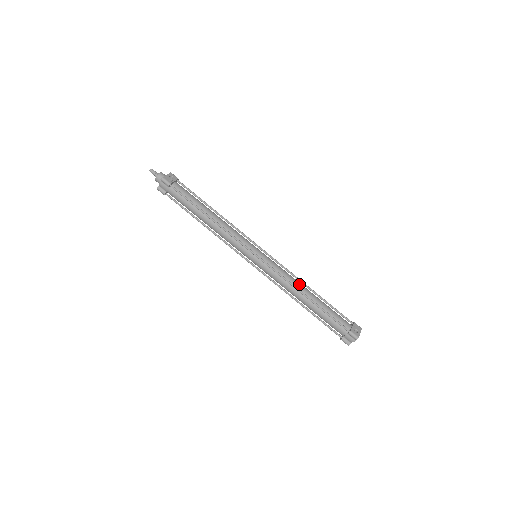
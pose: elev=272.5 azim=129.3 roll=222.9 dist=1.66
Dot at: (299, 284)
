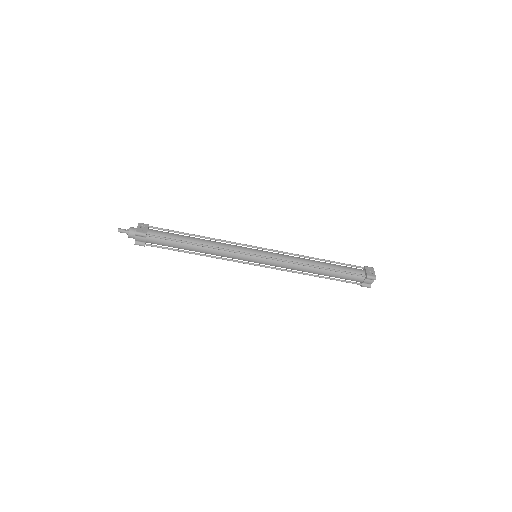
Dot at: (305, 260)
